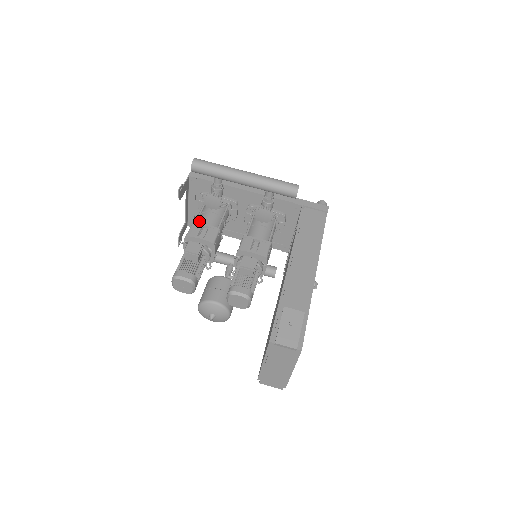
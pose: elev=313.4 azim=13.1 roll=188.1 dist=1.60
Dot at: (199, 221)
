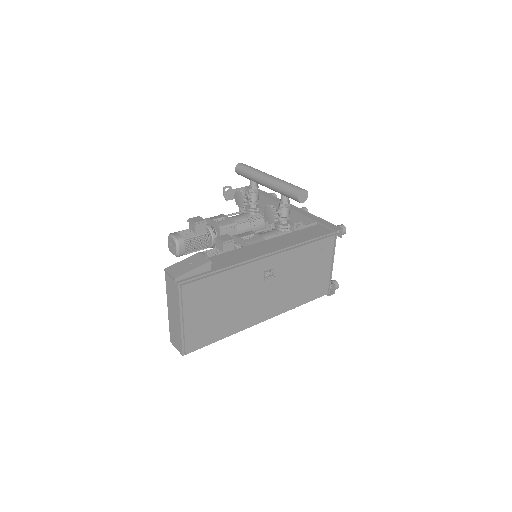
Dot at: occluded
